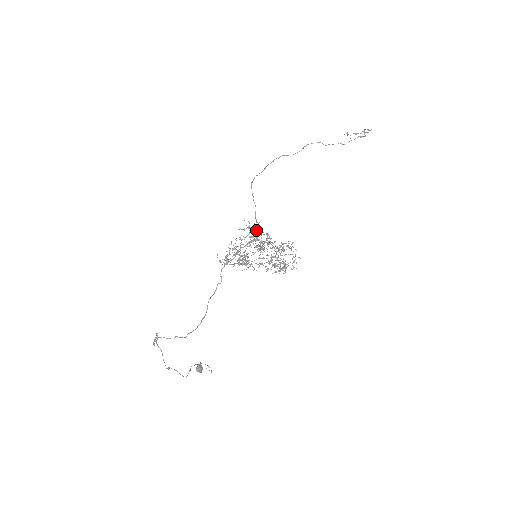
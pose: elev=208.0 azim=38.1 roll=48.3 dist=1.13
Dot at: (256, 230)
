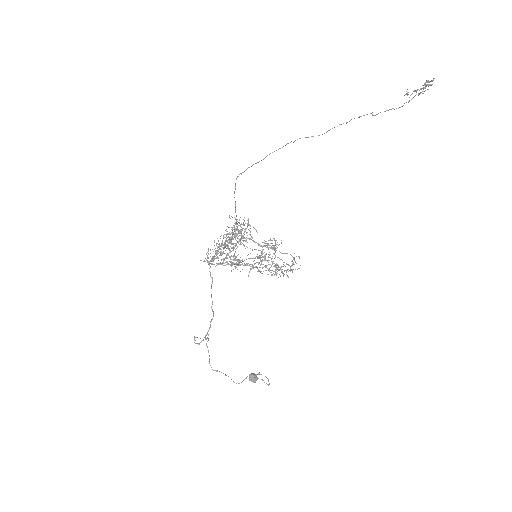
Dot at: (250, 226)
